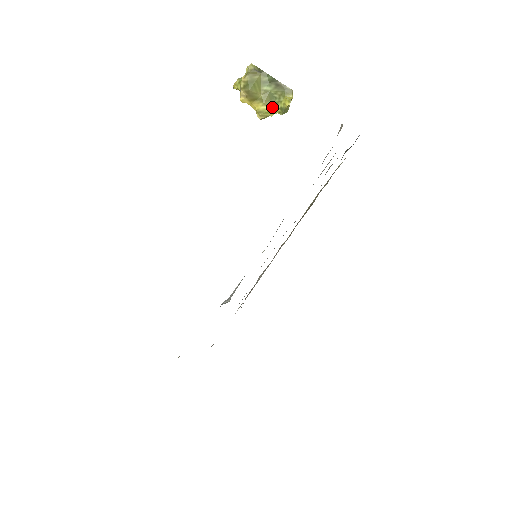
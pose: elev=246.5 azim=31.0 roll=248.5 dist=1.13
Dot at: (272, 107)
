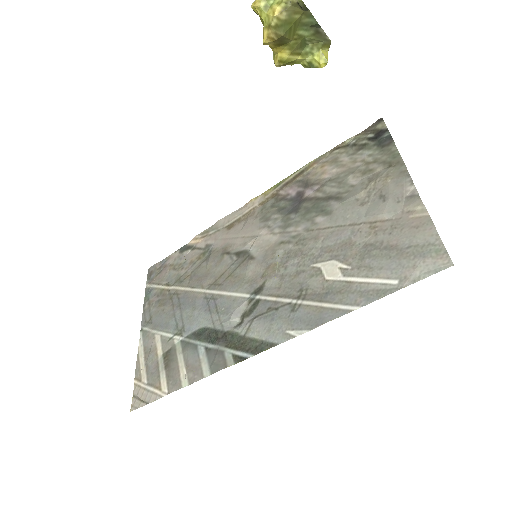
Dot at: (298, 57)
